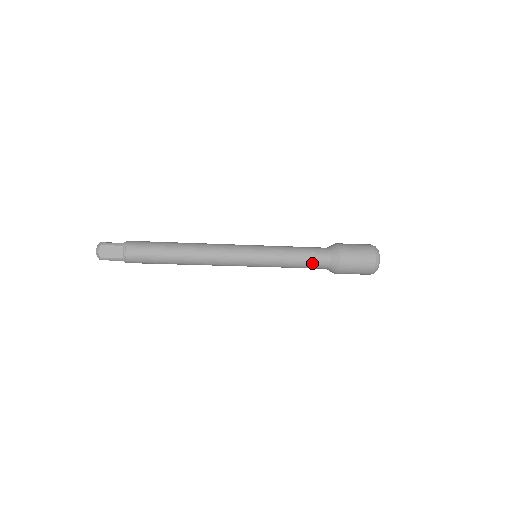
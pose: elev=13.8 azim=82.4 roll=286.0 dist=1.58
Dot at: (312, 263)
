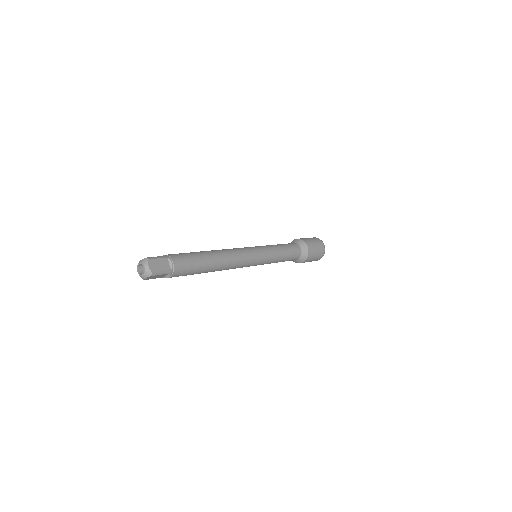
Dot at: occluded
